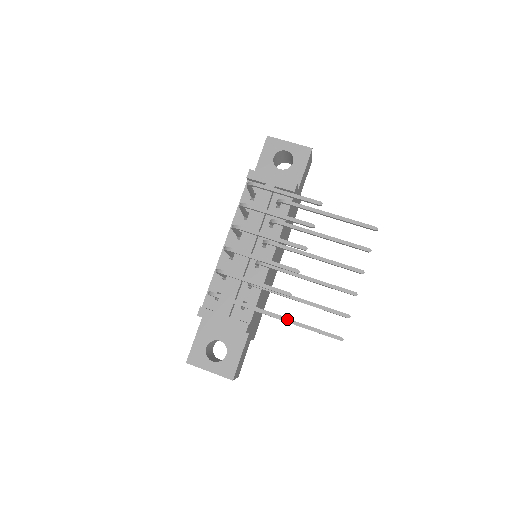
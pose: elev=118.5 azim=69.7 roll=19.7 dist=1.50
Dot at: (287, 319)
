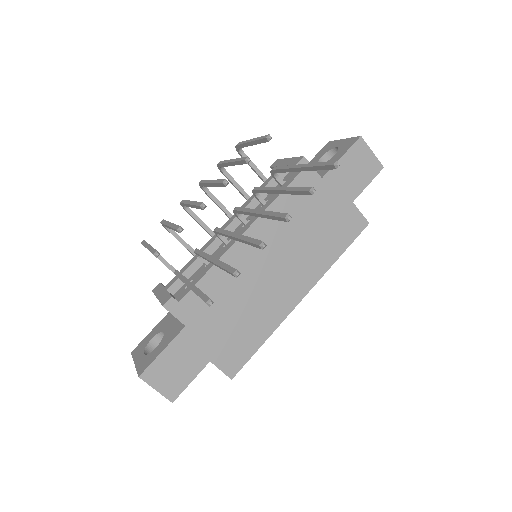
Dot at: (187, 280)
